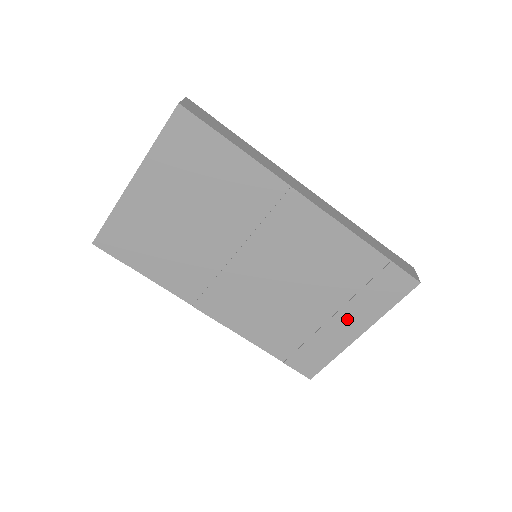
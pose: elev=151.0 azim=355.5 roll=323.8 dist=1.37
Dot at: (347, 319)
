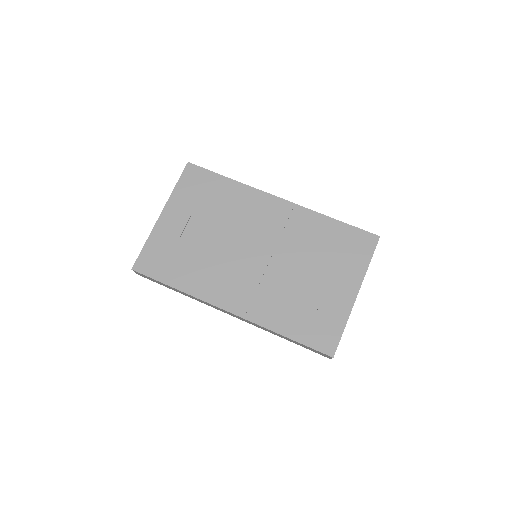
Dot at: (340, 283)
